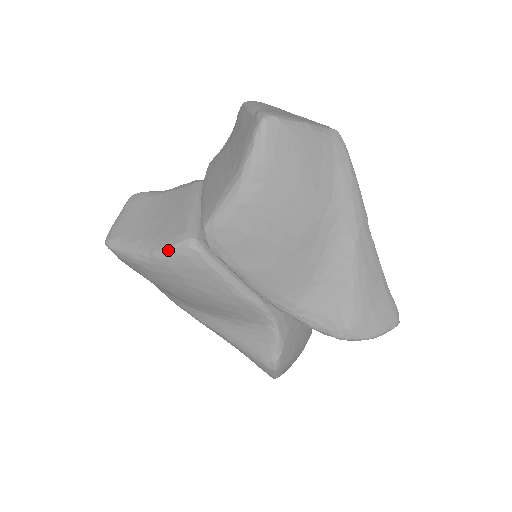
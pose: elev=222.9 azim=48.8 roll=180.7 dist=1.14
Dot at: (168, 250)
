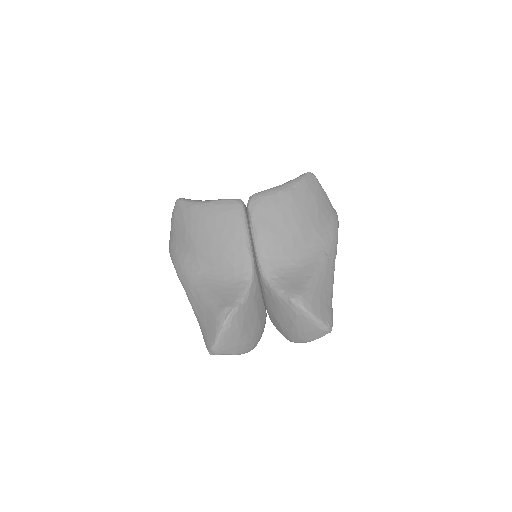
Dot at: (223, 200)
